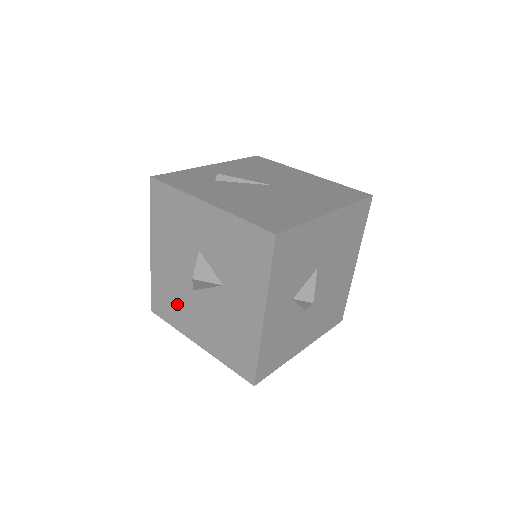
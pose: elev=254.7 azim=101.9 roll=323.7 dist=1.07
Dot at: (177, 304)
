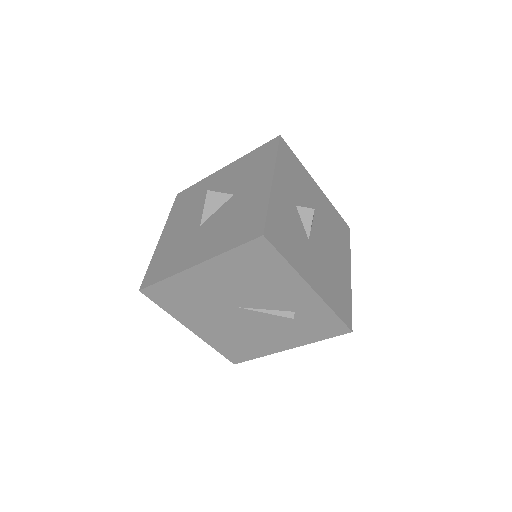
Dot at: (178, 252)
